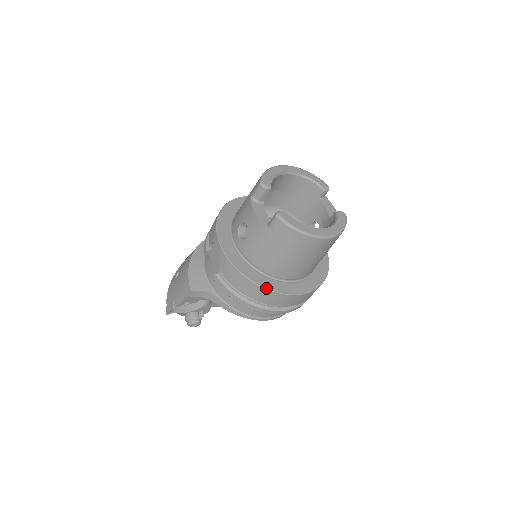
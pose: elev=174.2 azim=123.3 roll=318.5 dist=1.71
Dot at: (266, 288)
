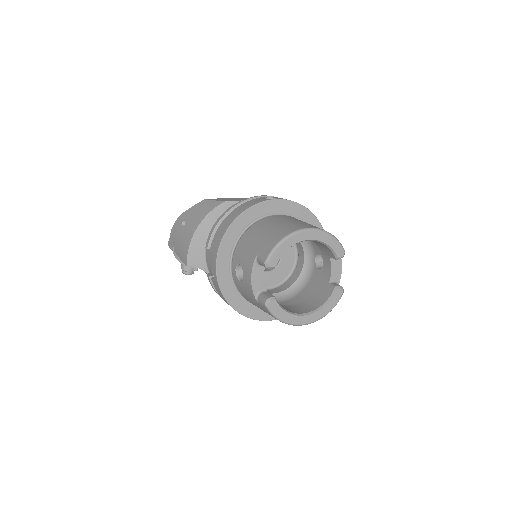
Dot at: (245, 316)
